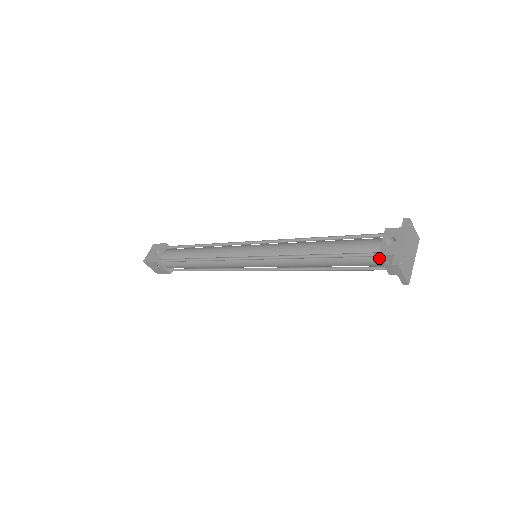
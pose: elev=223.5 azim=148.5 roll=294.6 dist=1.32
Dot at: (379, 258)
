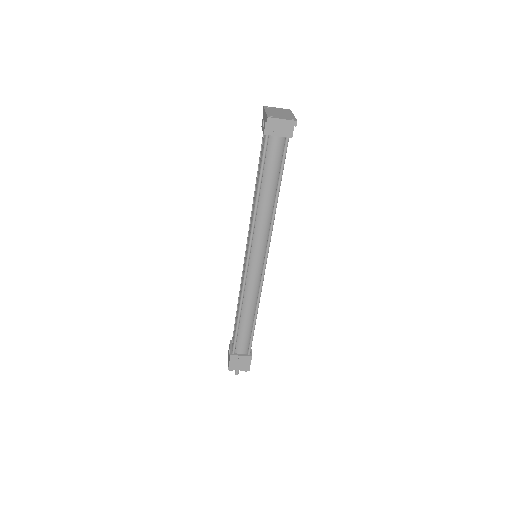
Dot at: (267, 135)
